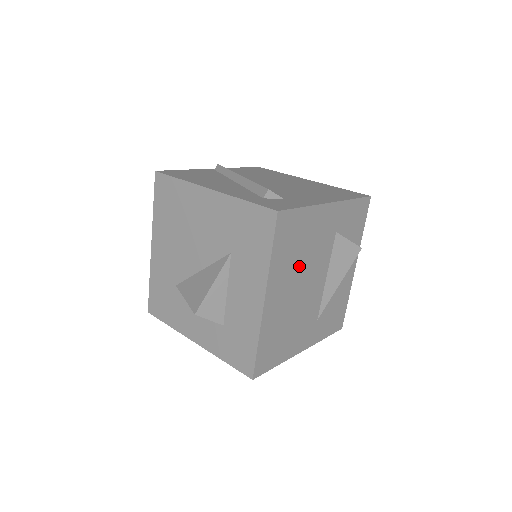
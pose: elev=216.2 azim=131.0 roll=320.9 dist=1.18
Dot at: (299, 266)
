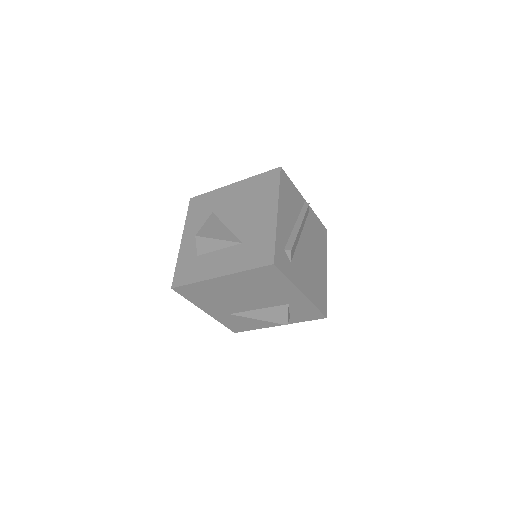
Dot at: (253, 289)
